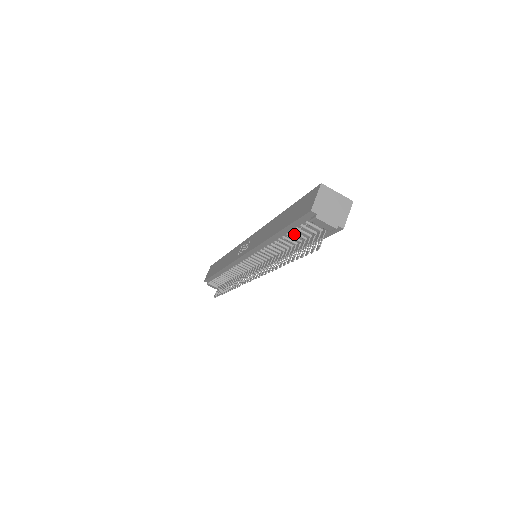
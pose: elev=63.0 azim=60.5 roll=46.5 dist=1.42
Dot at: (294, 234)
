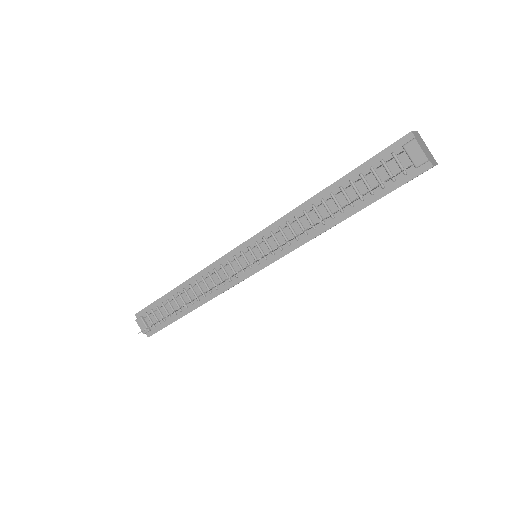
Dot at: (359, 182)
